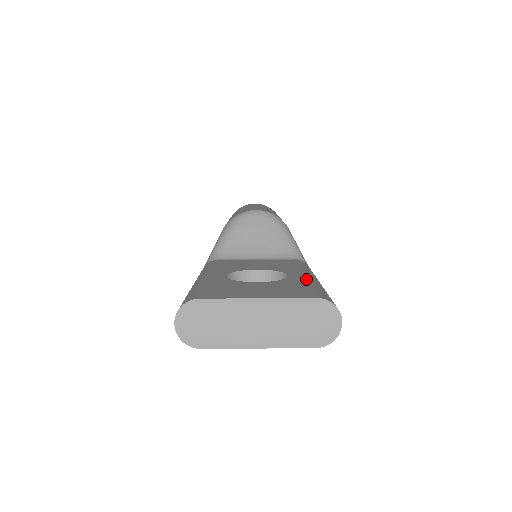
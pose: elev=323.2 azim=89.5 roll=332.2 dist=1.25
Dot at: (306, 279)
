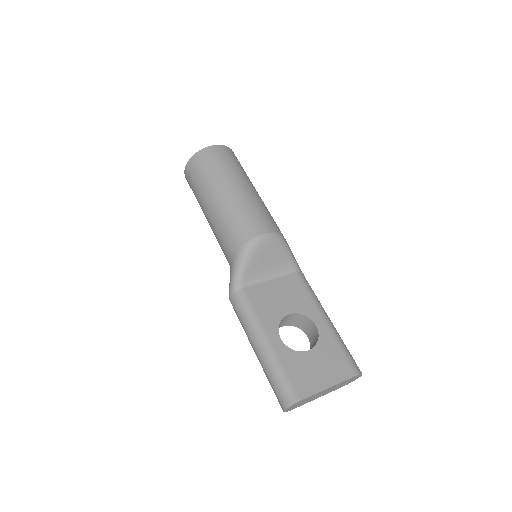
Dot at: (331, 333)
